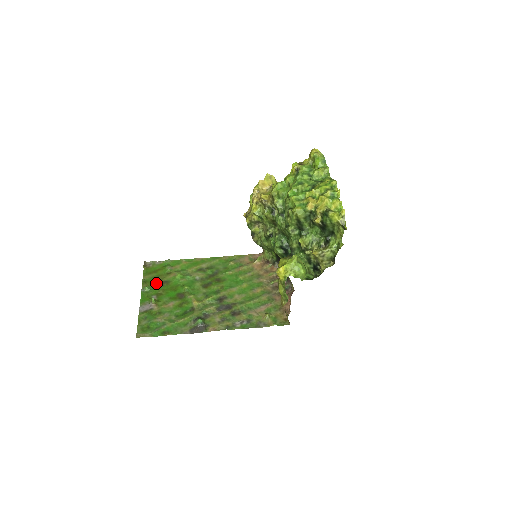
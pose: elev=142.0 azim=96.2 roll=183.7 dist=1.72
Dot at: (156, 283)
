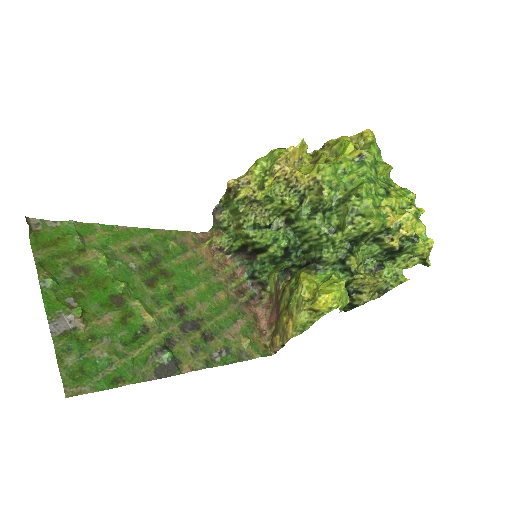
Dot at: (64, 270)
